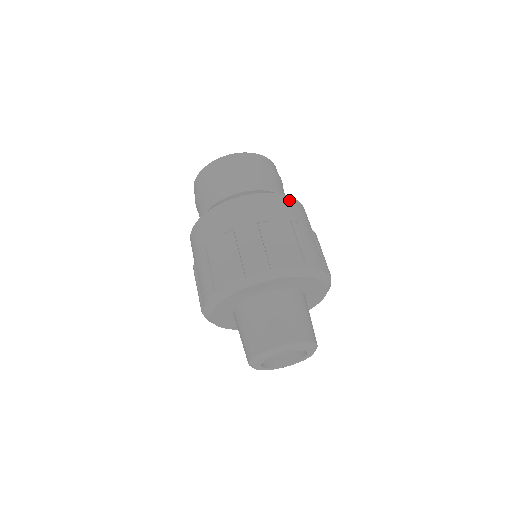
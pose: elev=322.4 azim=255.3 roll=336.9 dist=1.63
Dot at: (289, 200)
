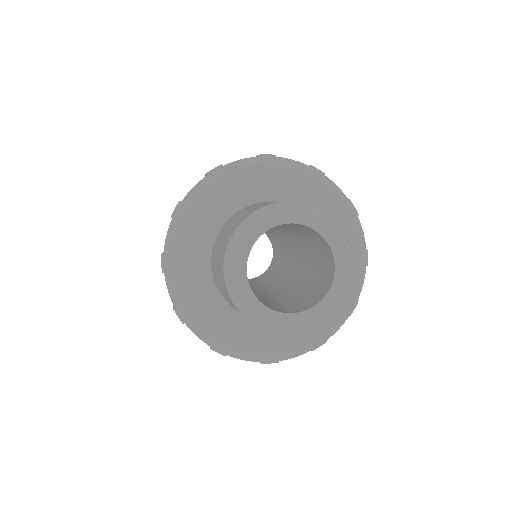
Dot at: occluded
